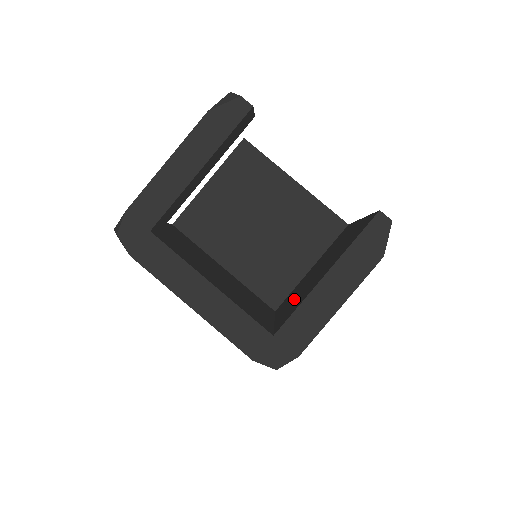
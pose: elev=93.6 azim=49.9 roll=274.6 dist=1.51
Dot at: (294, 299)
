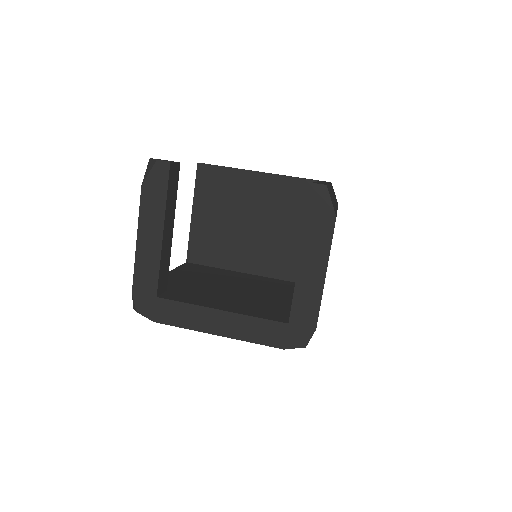
Dot at: occluded
